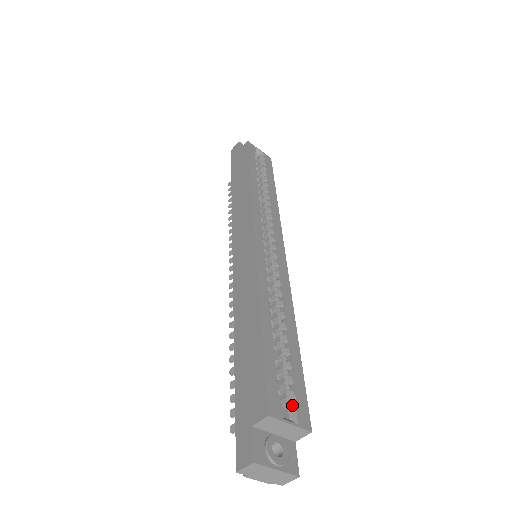
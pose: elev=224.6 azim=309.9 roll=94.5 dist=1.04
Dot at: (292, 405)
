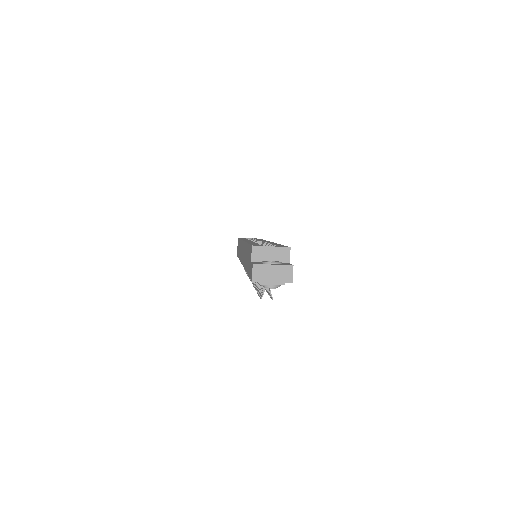
Dot at: occluded
